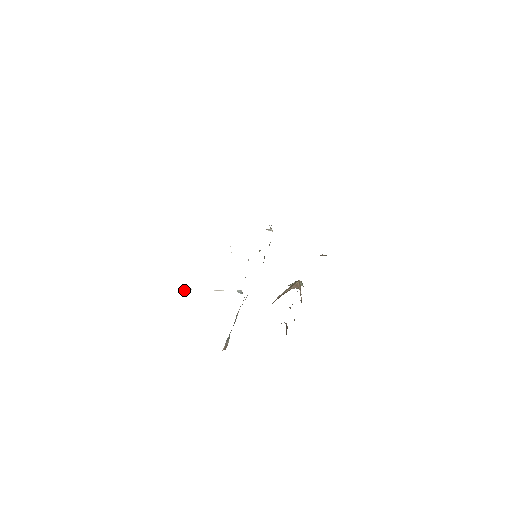
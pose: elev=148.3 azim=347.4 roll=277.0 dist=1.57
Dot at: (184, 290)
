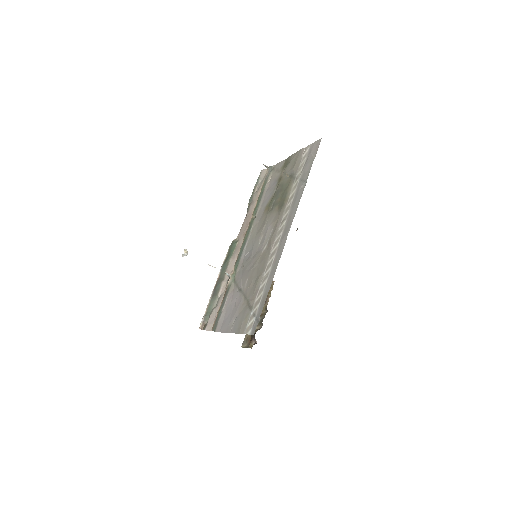
Dot at: (182, 254)
